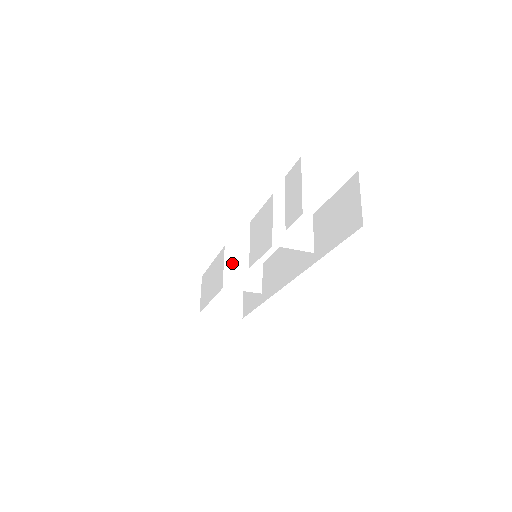
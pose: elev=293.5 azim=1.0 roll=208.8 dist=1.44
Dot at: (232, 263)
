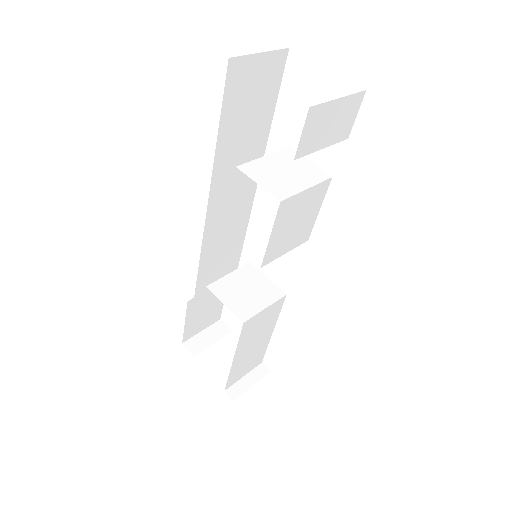
Dot at: (241, 278)
